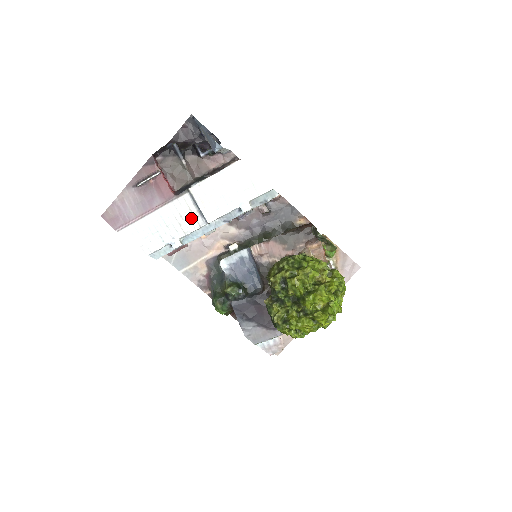
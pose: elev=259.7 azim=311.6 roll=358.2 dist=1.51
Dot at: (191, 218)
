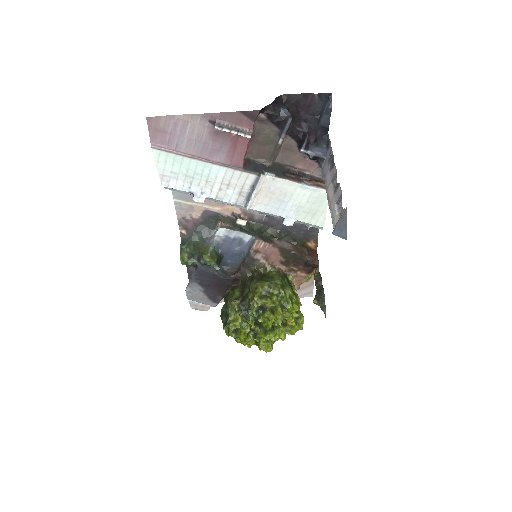
Dot at: (236, 192)
